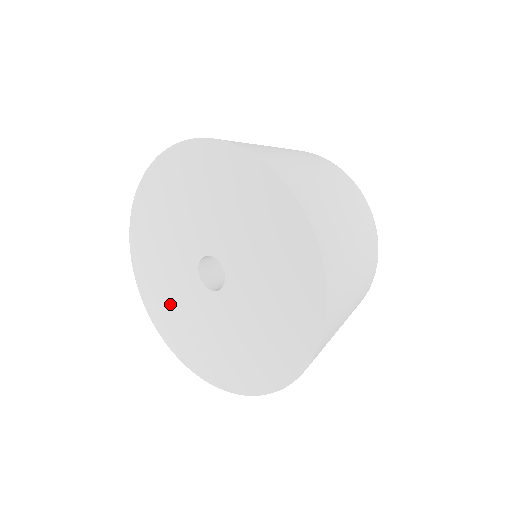
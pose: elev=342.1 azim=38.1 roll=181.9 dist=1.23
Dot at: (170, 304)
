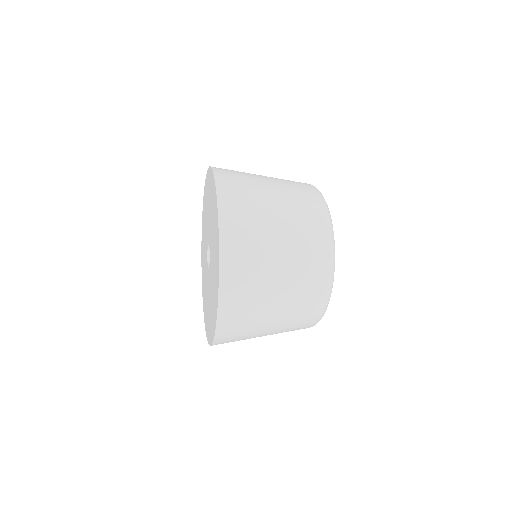
Dot at: (206, 304)
